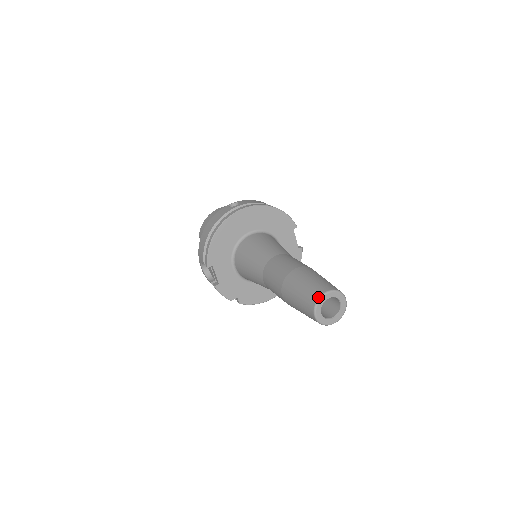
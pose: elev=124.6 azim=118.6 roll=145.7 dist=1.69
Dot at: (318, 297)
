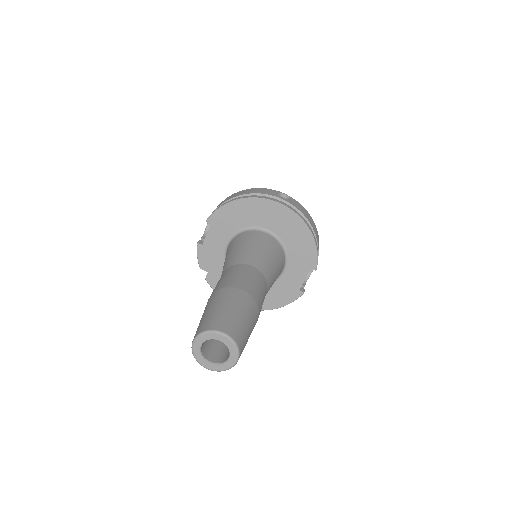
Dot at: (212, 328)
